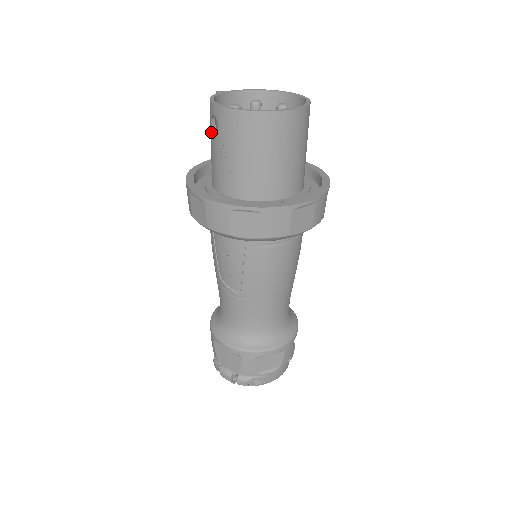
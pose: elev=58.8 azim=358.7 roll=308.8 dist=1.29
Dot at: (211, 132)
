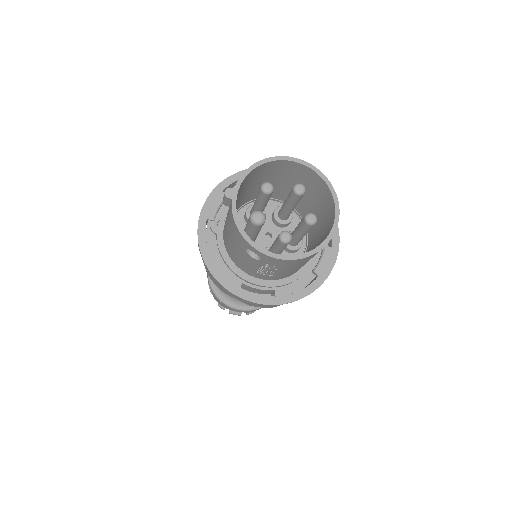
Dot at: (243, 251)
